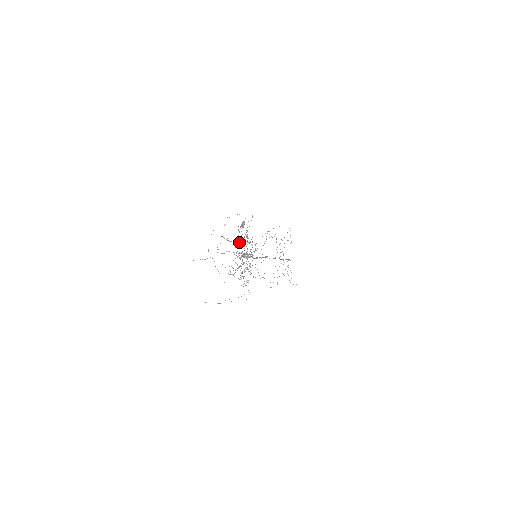
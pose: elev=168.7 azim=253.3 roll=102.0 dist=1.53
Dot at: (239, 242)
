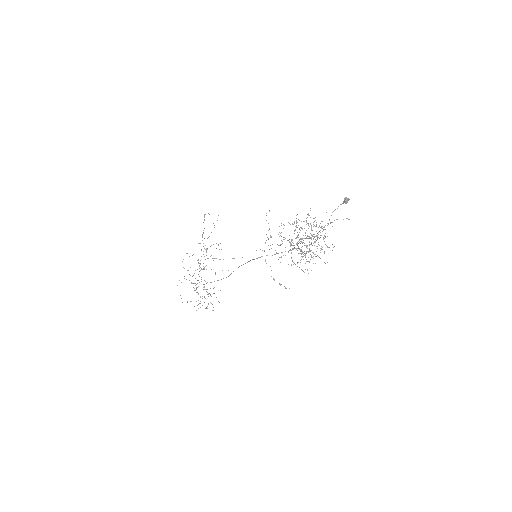
Dot at: (329, 220)
